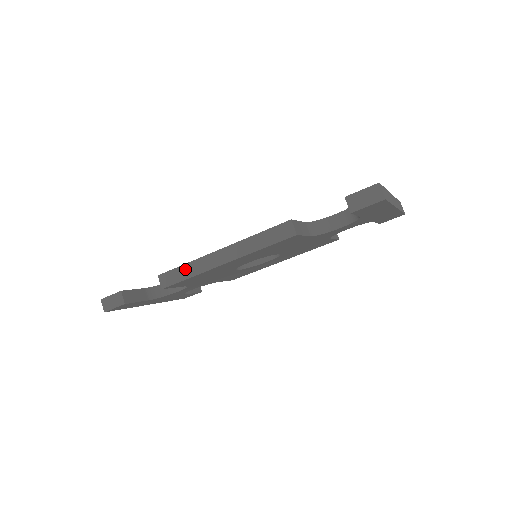
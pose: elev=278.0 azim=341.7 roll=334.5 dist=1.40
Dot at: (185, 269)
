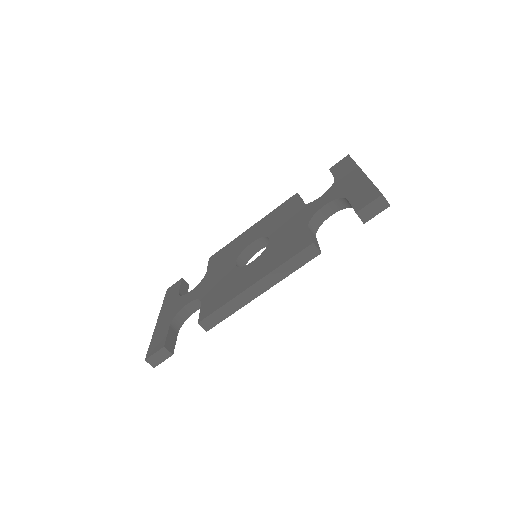
Dot at: (224, 310)
